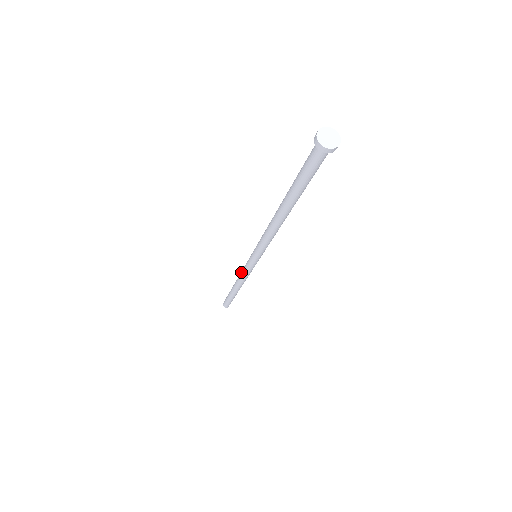
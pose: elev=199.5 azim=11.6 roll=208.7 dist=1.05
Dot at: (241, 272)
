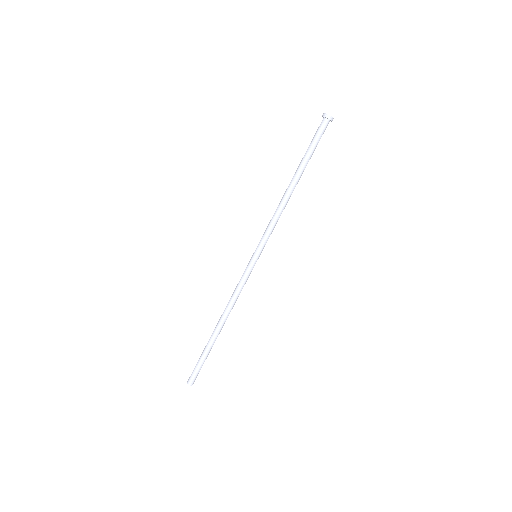
Dot at: (234, 291)
